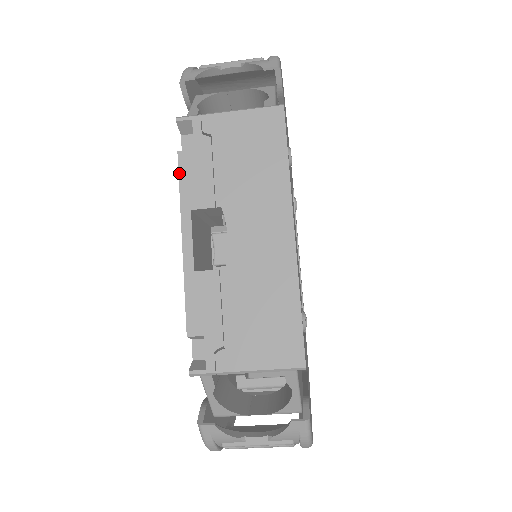
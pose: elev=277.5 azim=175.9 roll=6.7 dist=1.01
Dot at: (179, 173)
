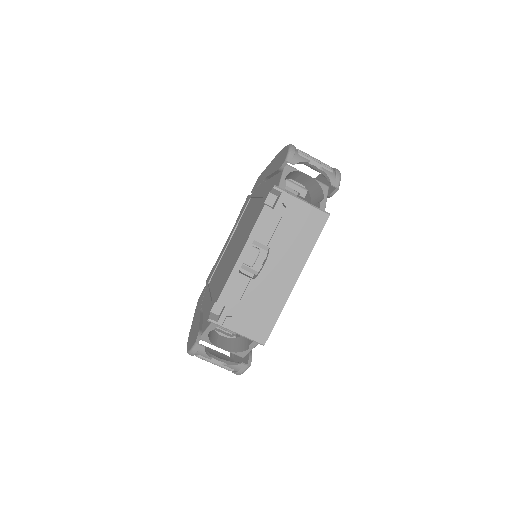
Dot at: (259, 217)
